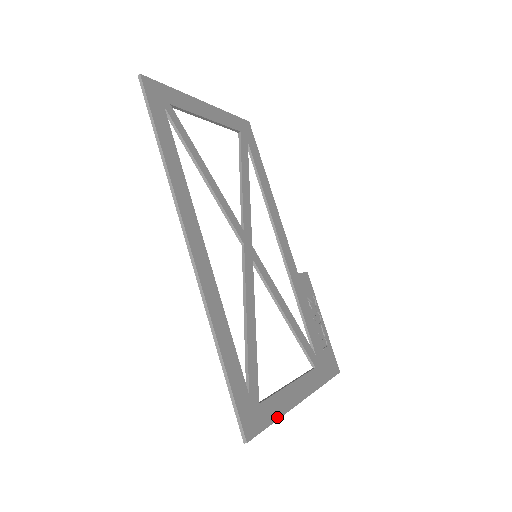
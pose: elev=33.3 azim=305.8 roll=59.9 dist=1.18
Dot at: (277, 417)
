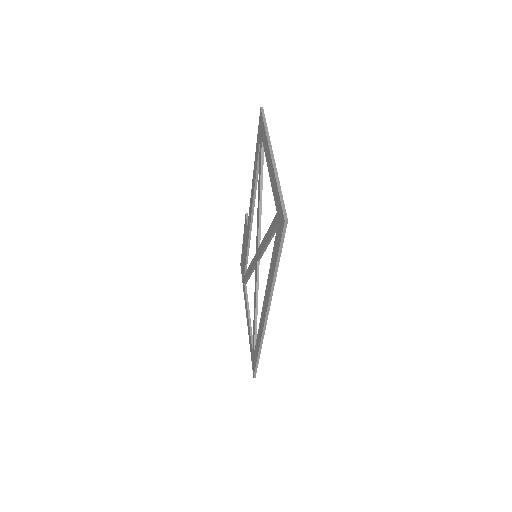
Dot at: occluded
